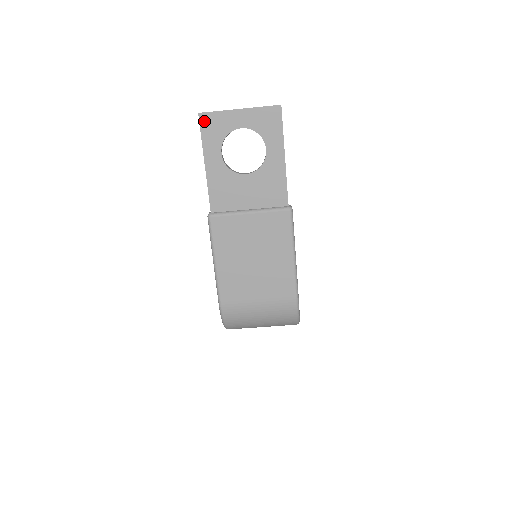
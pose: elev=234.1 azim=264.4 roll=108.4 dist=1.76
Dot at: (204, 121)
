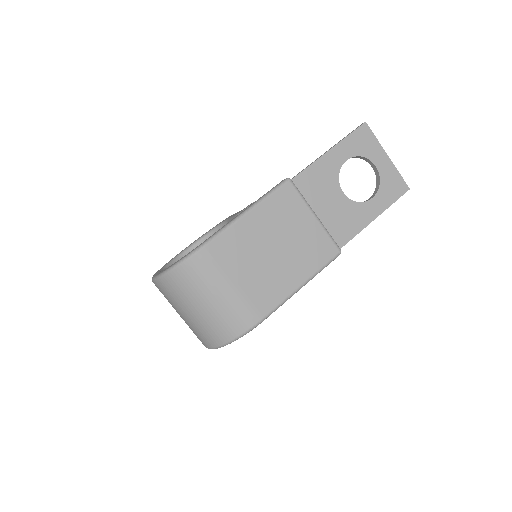
Dot at: (363, 130)
